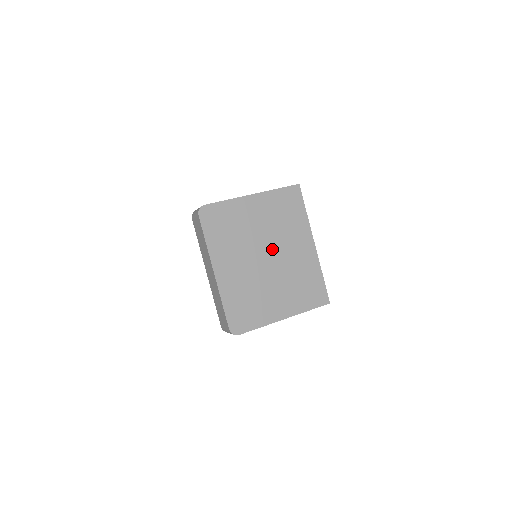
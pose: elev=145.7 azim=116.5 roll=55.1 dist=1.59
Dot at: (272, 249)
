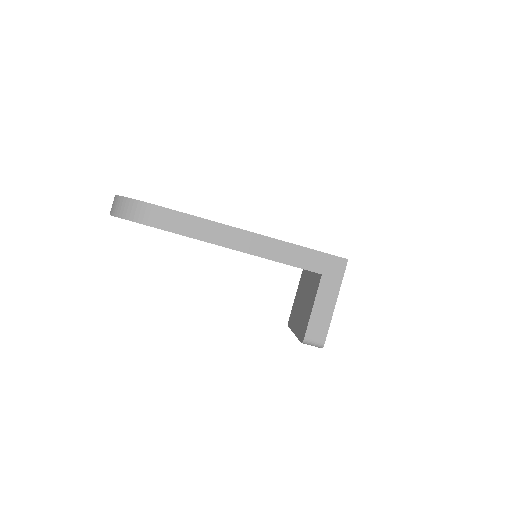
Dot at: occluded
